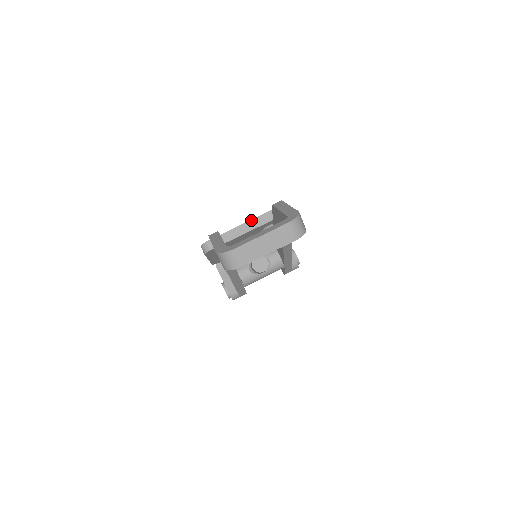
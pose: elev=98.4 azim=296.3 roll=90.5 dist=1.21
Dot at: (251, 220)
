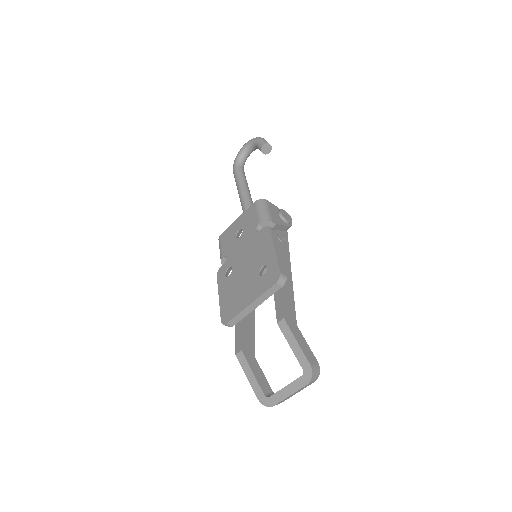
Dot at: (255, 301)
